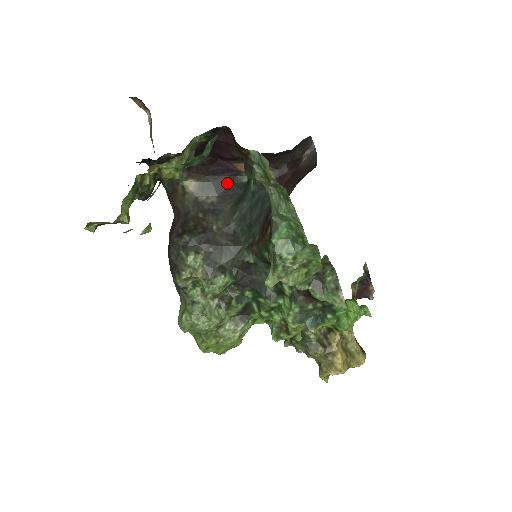
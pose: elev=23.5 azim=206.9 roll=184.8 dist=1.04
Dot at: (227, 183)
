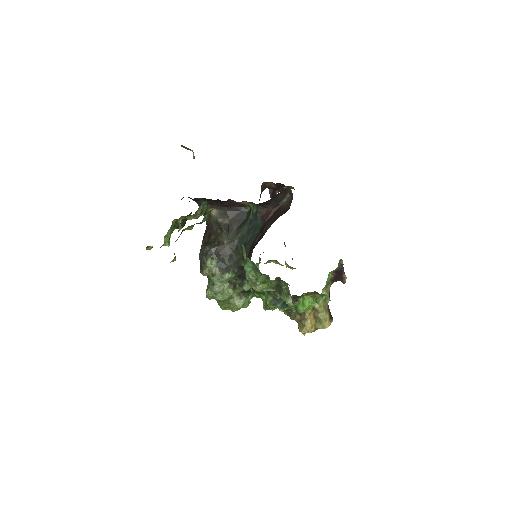
Dot at: (236, 211)
